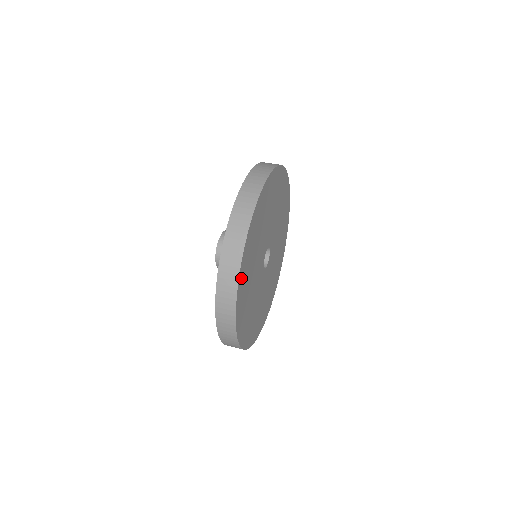
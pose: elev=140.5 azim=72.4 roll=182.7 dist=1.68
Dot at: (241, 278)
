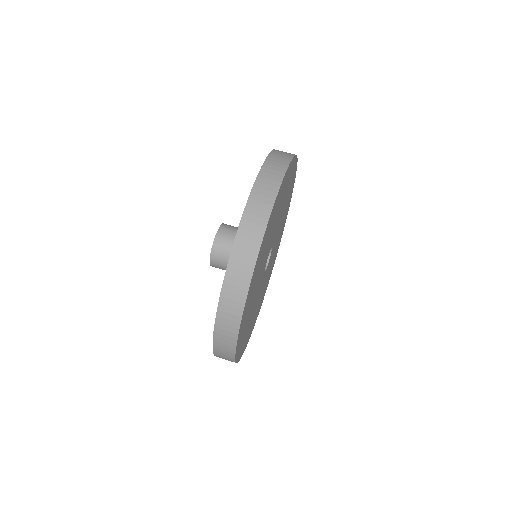
Dot at: (244, 310)
